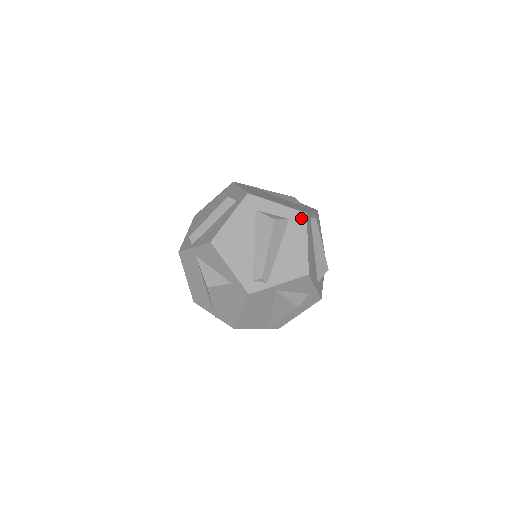
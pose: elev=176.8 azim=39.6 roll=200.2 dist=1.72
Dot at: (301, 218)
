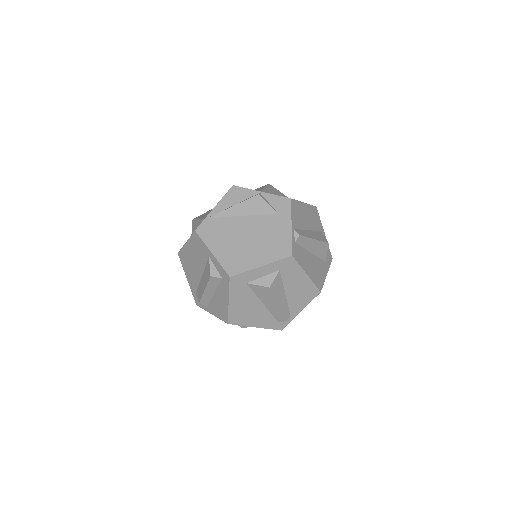
Dot at: (290, 263)
